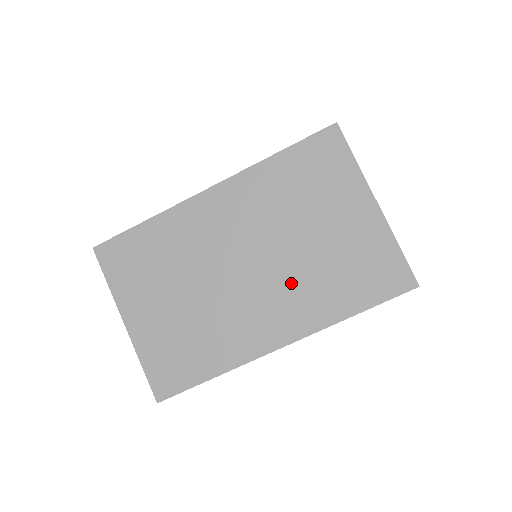
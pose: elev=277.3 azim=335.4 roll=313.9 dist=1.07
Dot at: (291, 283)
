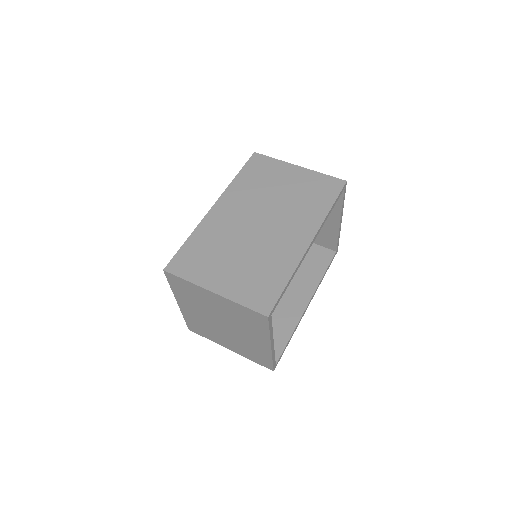
Dot at: (290, 215)
